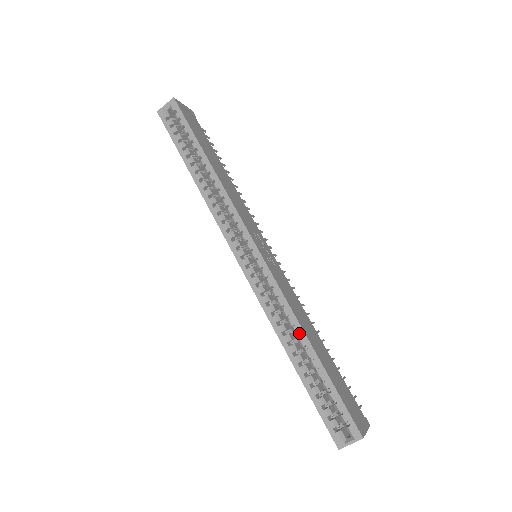
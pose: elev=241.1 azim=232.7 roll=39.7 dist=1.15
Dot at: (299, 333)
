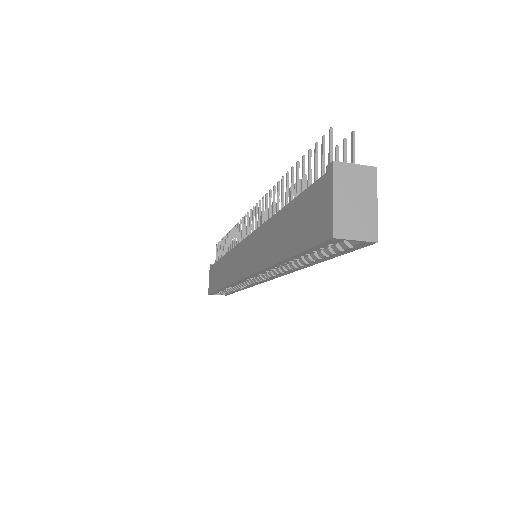
Dot at: (241, 289)
